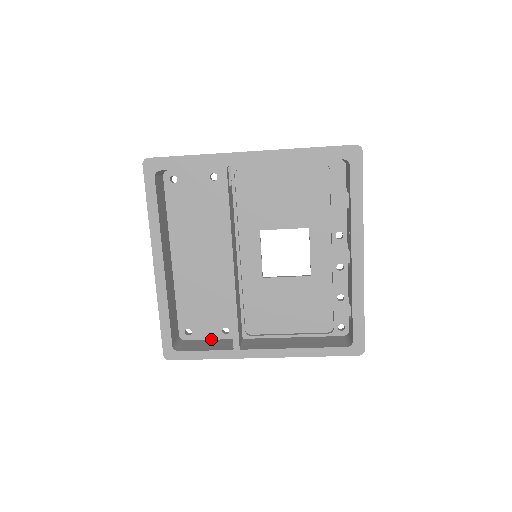
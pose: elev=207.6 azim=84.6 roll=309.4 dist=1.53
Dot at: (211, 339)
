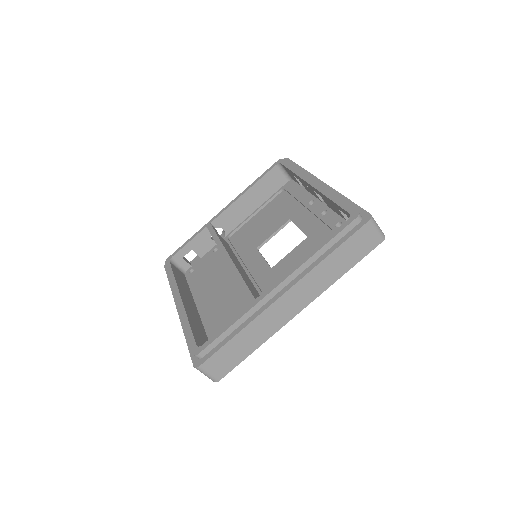
Dot at: occluded
